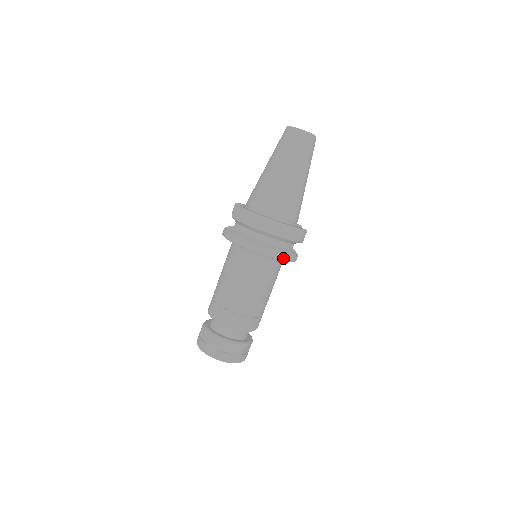
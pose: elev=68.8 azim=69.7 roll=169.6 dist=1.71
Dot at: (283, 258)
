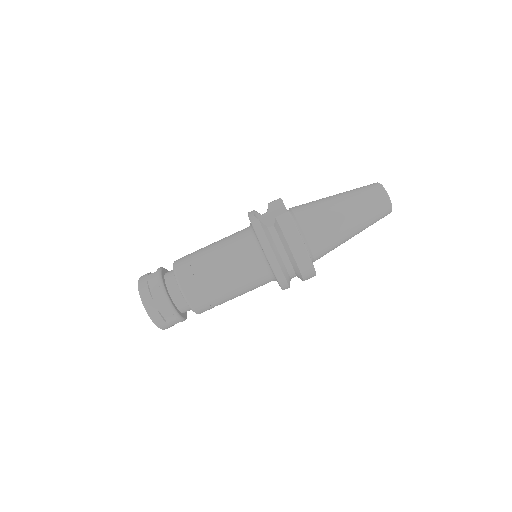
Dot at: (284, 287)
